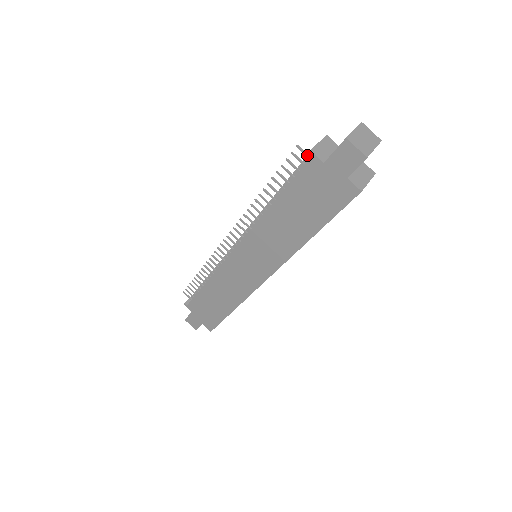
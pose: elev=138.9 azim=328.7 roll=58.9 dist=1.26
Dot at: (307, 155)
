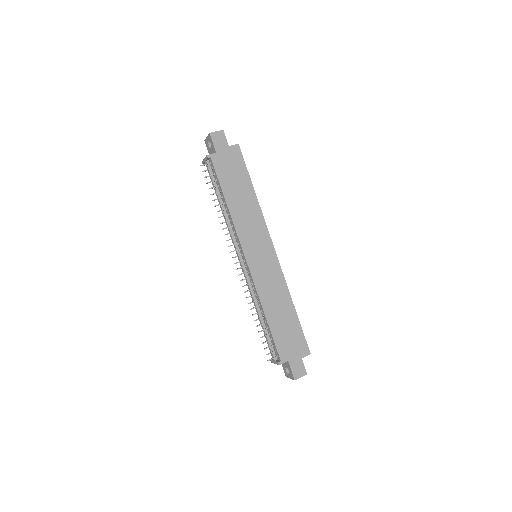
Dot at: (208, 163)
